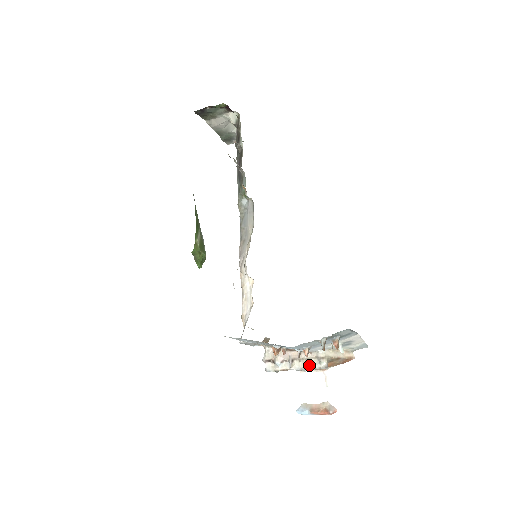
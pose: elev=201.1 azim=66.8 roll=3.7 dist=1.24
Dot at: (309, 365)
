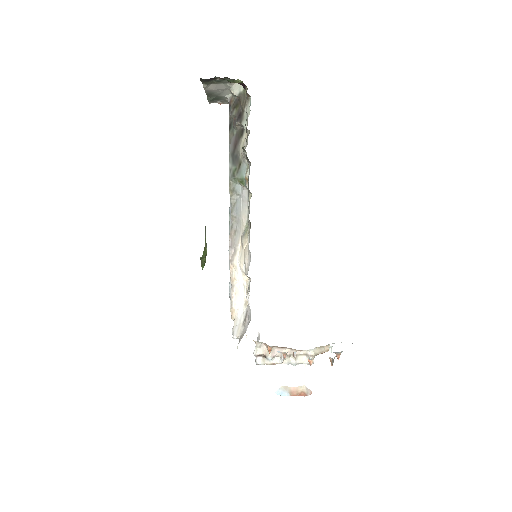
Dot at: (298, 360)
